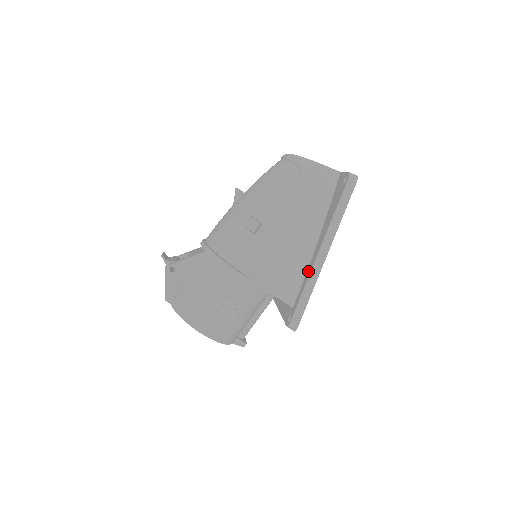
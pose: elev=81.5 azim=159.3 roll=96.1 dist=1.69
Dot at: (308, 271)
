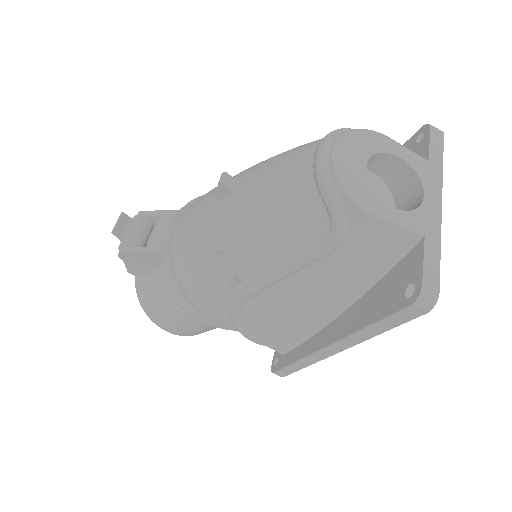
Dot at: (309, 344)
